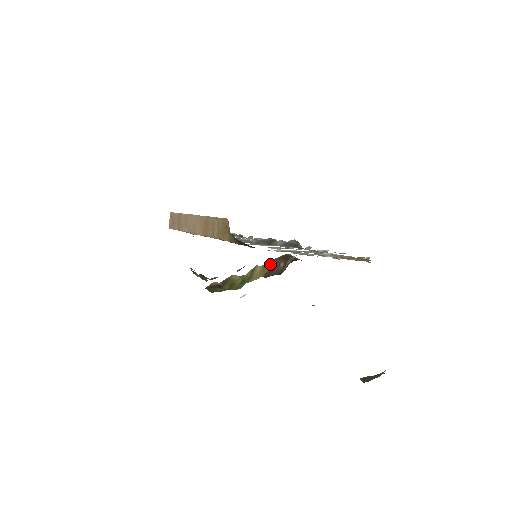
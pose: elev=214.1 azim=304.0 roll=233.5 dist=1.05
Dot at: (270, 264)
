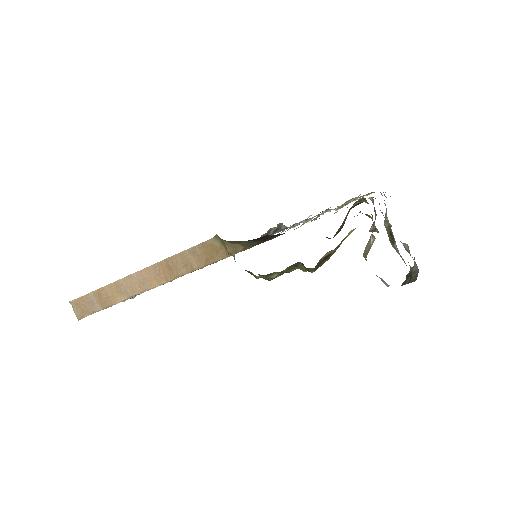
Dot at: occluded
